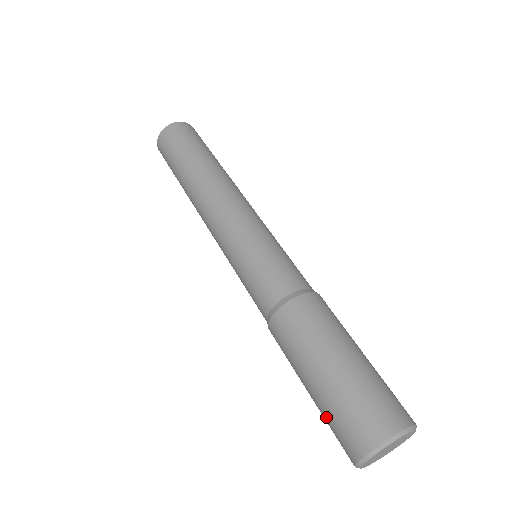
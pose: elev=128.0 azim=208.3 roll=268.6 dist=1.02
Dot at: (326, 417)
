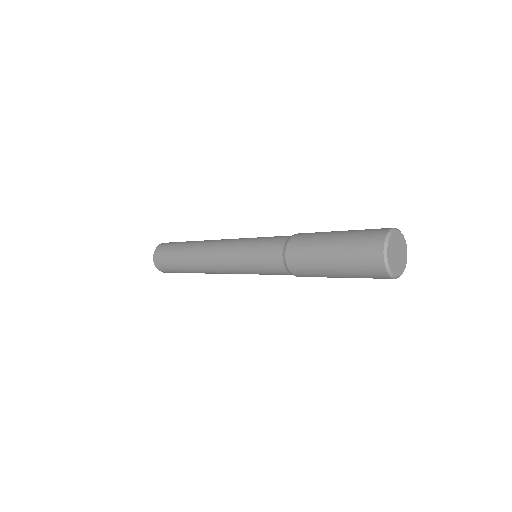
Dot at: (350, 254)
